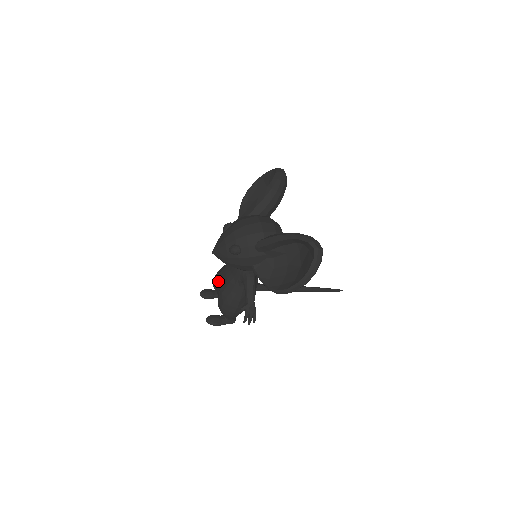
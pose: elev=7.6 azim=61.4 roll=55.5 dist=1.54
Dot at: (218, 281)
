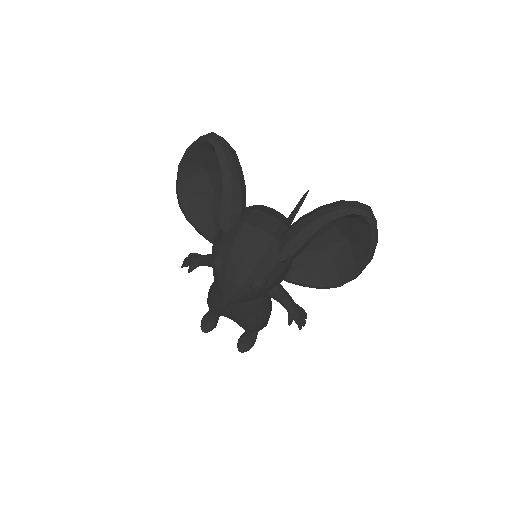
Dot at: (226, 311)
